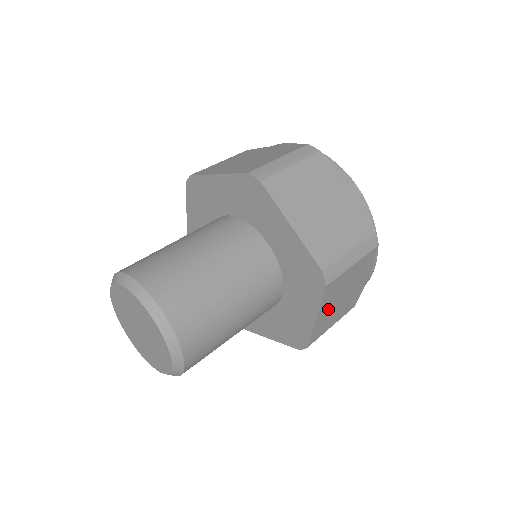
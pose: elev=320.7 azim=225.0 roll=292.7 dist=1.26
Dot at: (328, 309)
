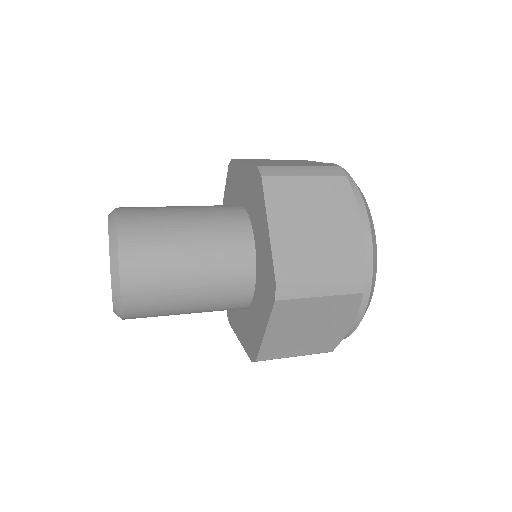
Dot at: (290, 228)
